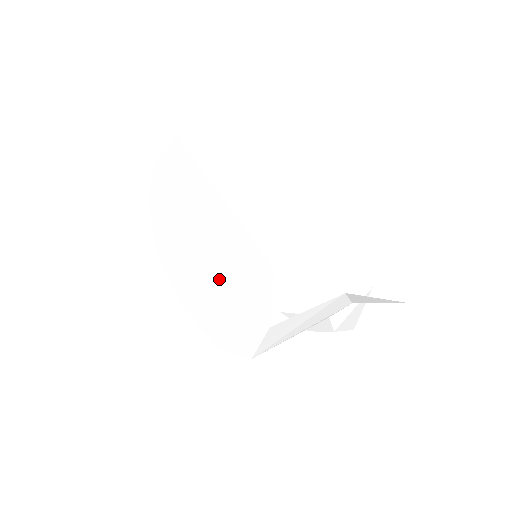
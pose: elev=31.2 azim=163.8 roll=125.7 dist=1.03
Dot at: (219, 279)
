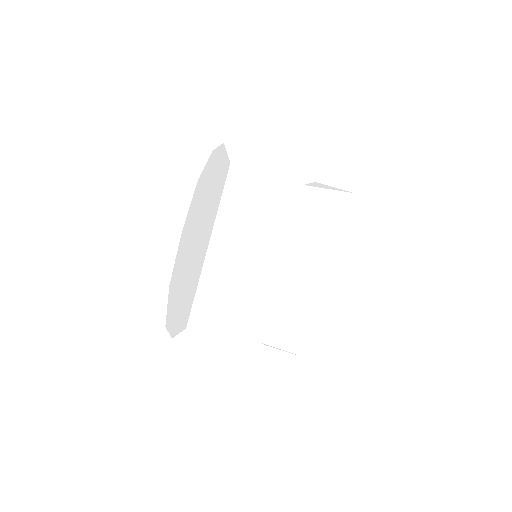
Dot at: (187, 267)
